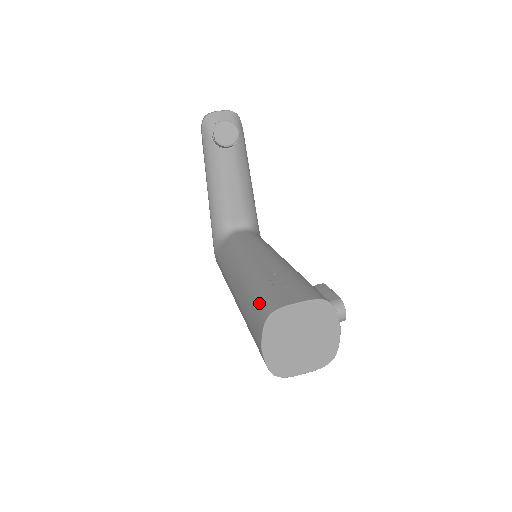
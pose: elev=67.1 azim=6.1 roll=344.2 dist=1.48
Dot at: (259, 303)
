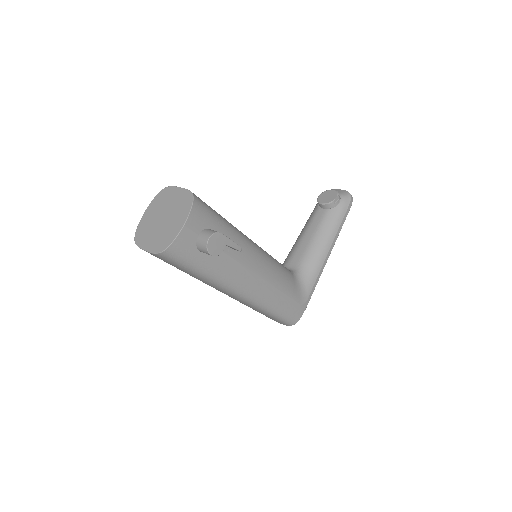
Dot at: occluded
